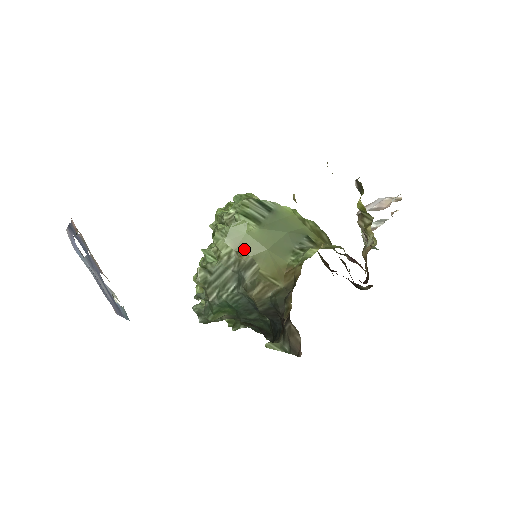
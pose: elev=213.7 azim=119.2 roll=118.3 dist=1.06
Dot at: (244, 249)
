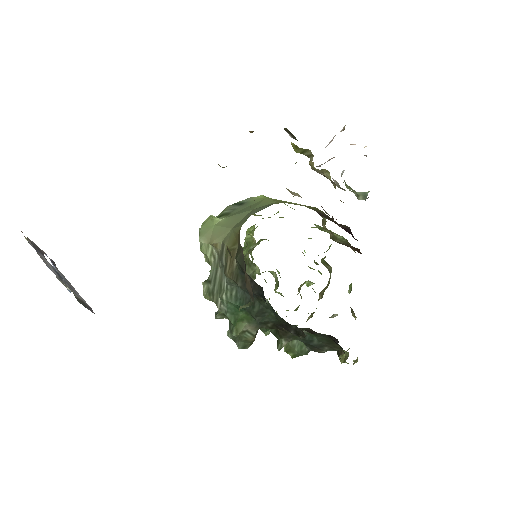
Dot at: (215, 239)
